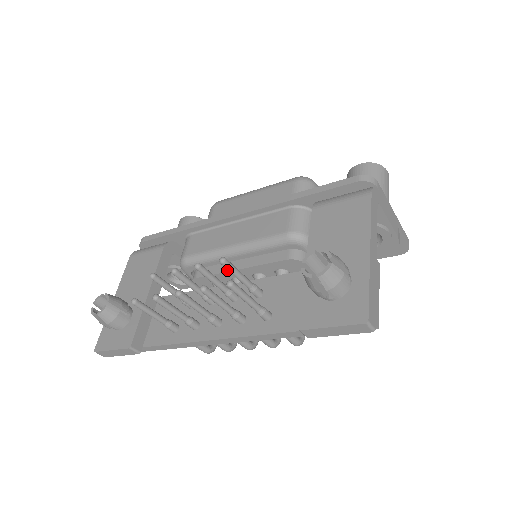
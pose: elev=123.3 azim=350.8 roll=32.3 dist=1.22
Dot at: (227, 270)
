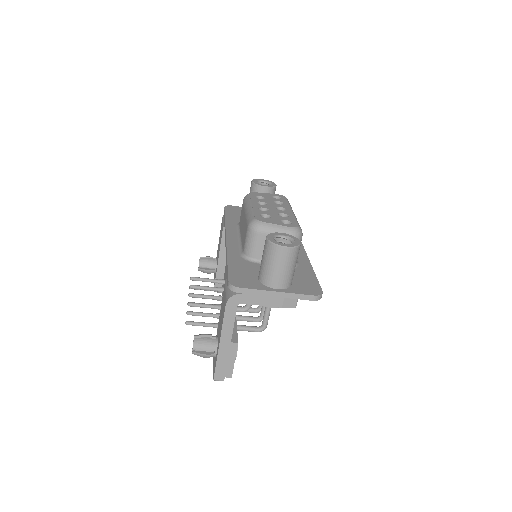
Dot at: occluded
